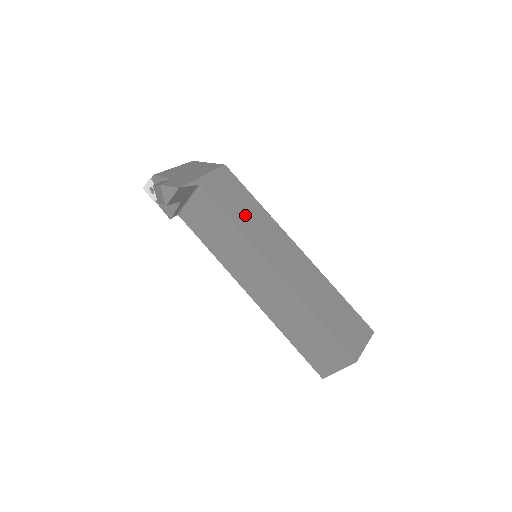
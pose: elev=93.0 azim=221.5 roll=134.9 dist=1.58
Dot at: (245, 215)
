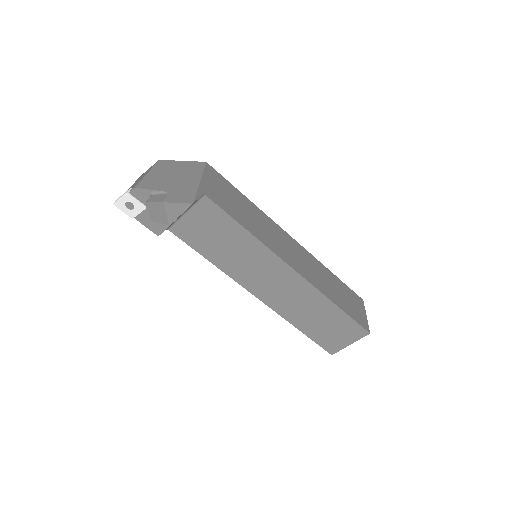
Dot at: (248, 217)
